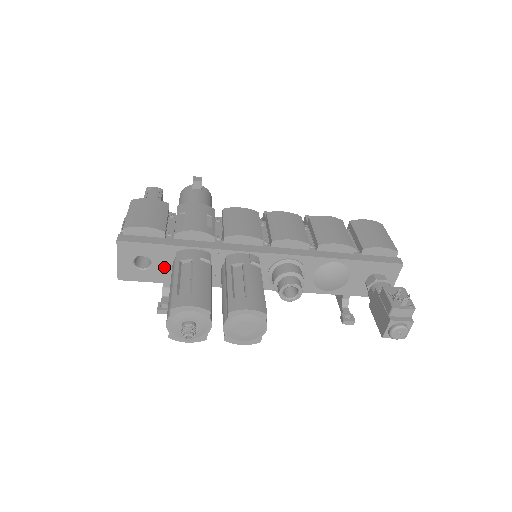
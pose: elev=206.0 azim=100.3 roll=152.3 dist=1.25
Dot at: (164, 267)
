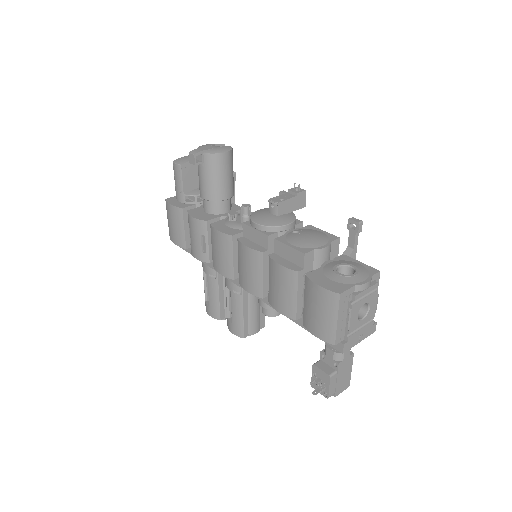
Dot at: occluded
